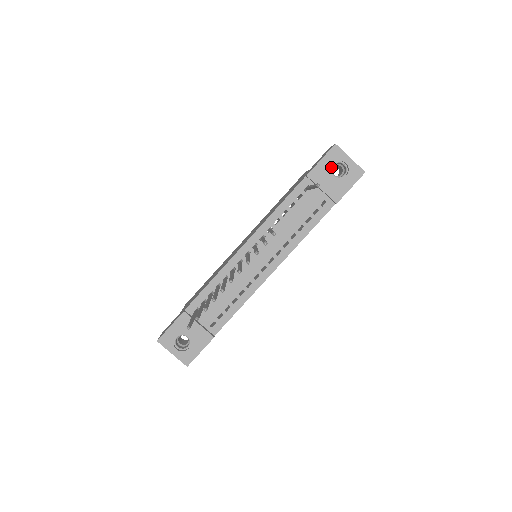
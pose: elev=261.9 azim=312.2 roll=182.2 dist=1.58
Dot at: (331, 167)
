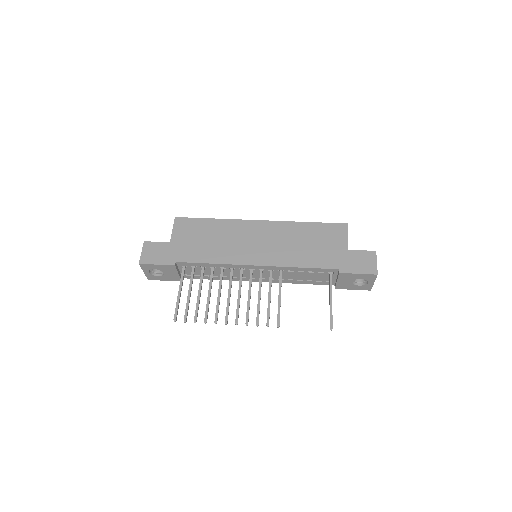
Dot at: occluded
